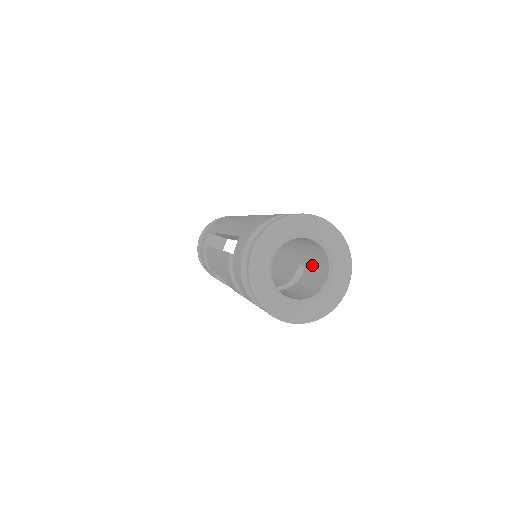
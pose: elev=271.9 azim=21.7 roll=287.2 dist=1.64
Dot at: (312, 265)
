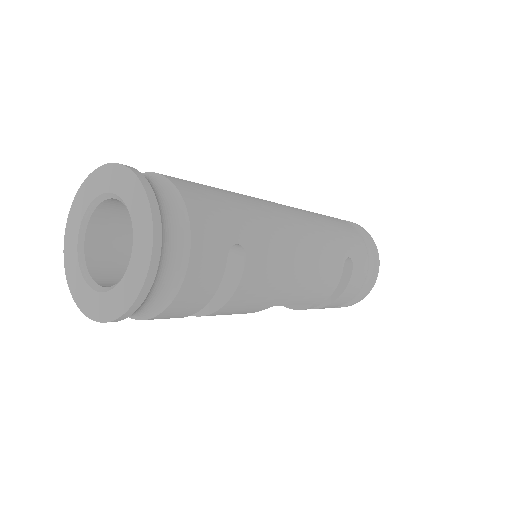
Dot at: occluded
